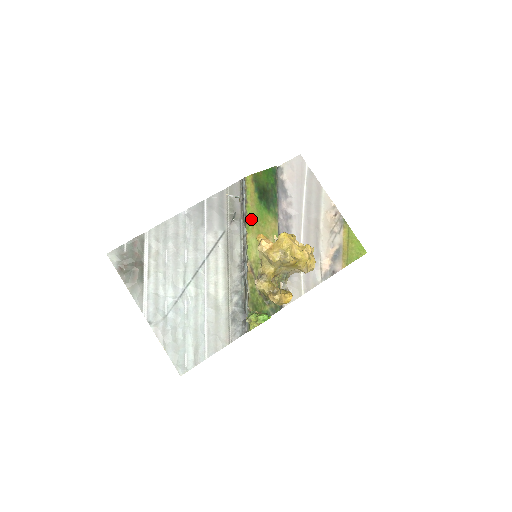
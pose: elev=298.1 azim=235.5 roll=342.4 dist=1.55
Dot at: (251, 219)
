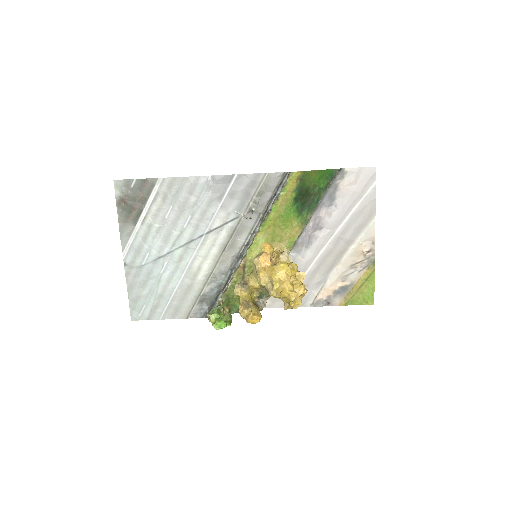
Dot at: (272, 218)
